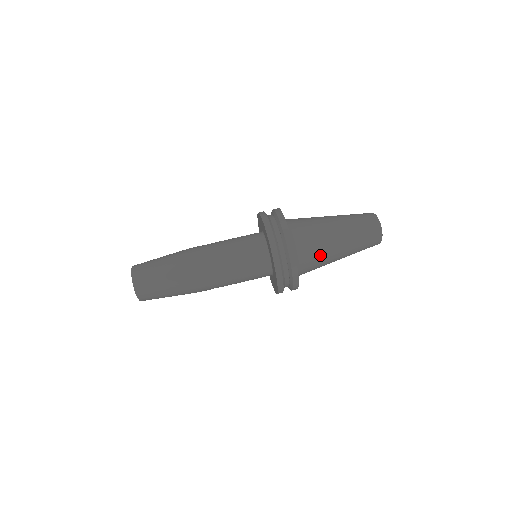
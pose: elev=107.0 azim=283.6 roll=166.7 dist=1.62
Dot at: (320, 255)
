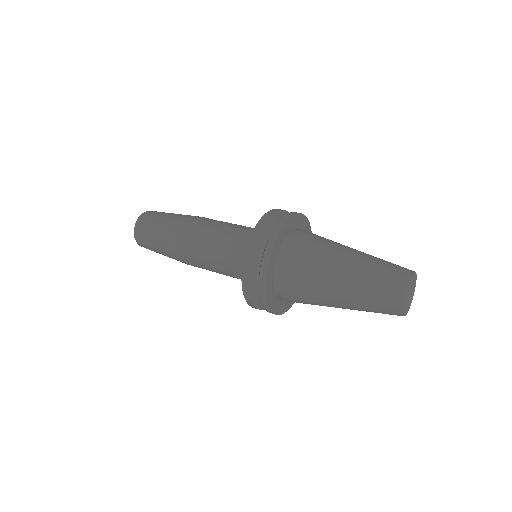
Dot at: (320, 246)
